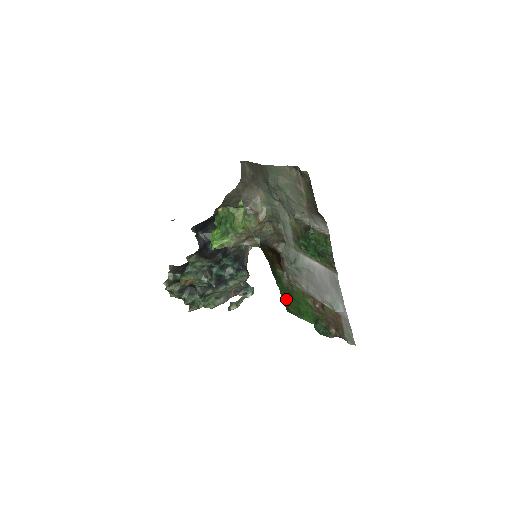
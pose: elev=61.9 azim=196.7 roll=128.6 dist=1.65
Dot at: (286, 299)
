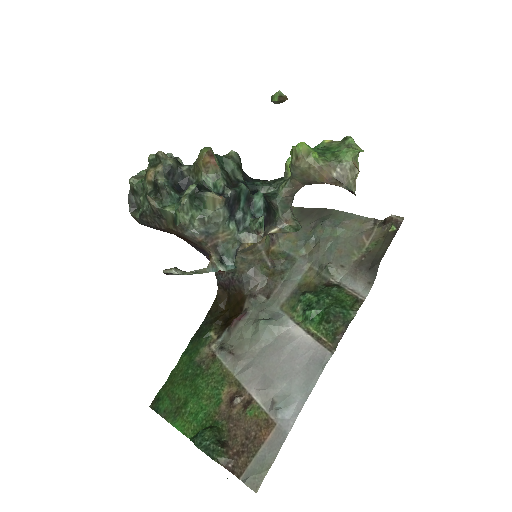
Dot at: (173, 383)
